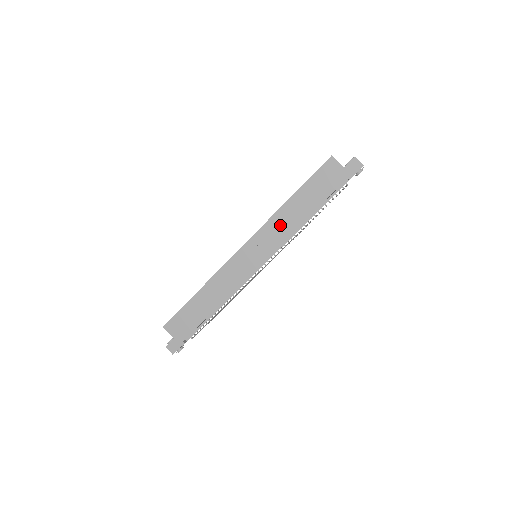
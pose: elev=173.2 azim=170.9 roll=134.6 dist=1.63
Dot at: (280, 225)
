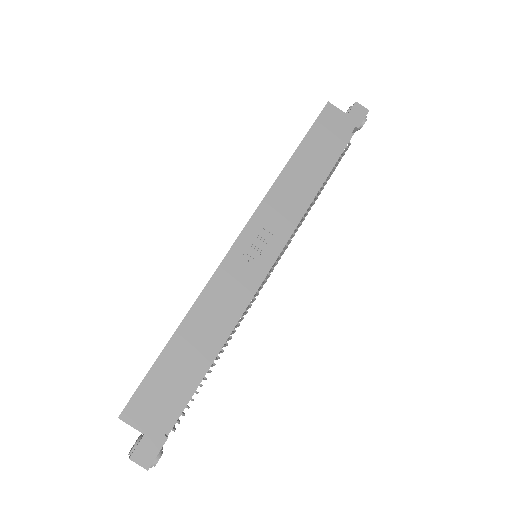
Dot at: (286, 197)
